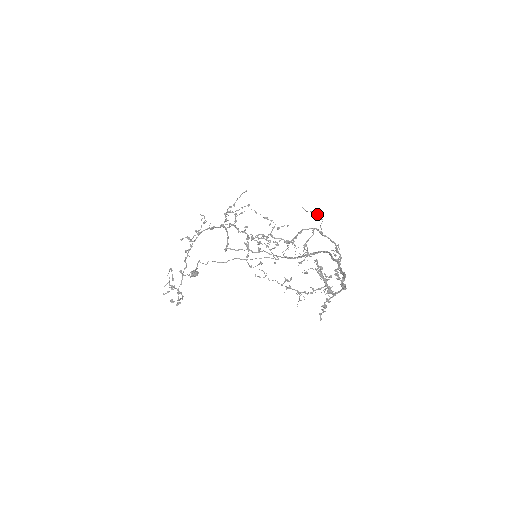
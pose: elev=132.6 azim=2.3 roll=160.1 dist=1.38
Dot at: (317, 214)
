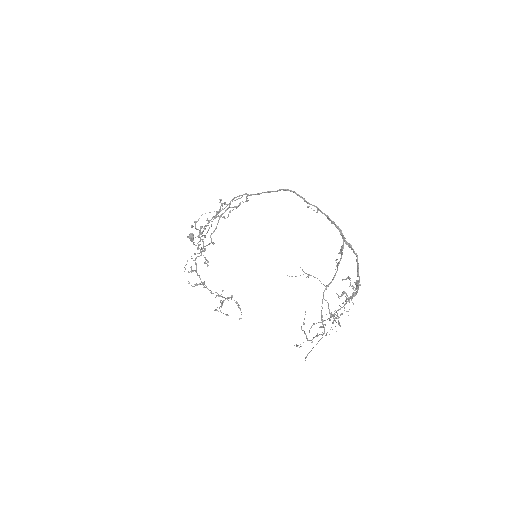
Dot at: (308, 276)
